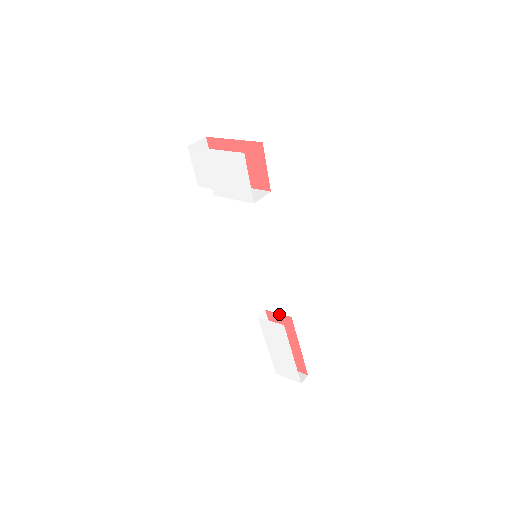
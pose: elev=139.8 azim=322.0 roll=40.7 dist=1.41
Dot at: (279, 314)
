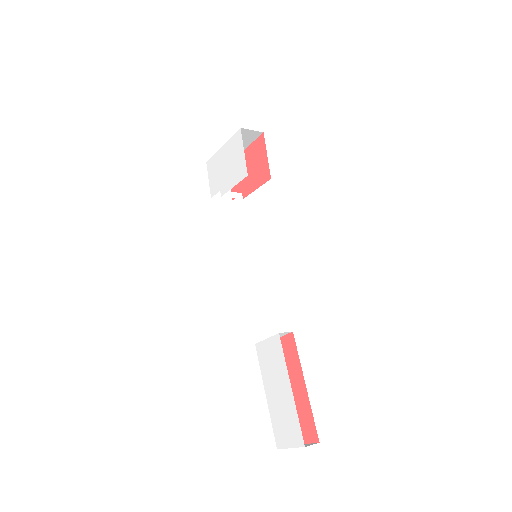
Dot at: (281, 337)
